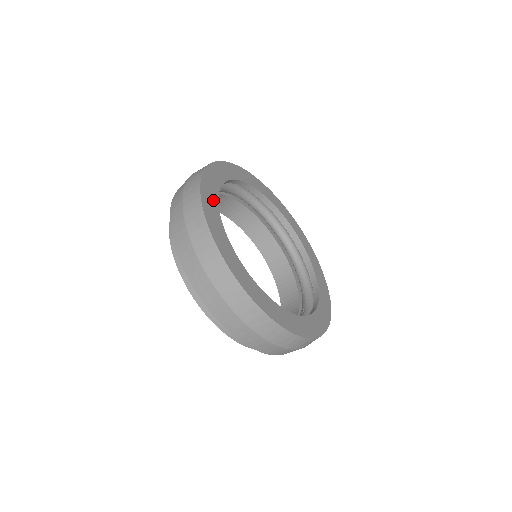
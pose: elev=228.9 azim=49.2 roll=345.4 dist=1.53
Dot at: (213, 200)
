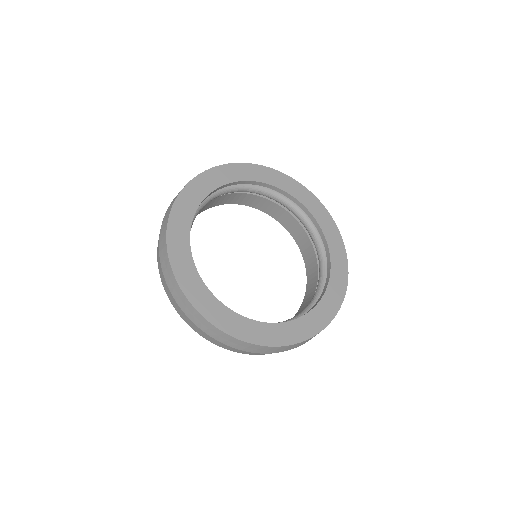
Dot at: (183, 239)
